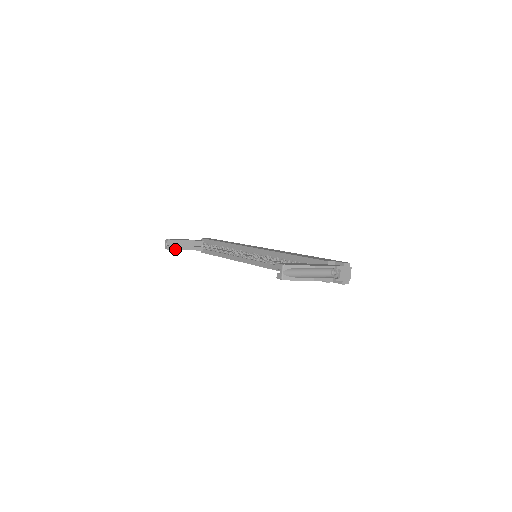
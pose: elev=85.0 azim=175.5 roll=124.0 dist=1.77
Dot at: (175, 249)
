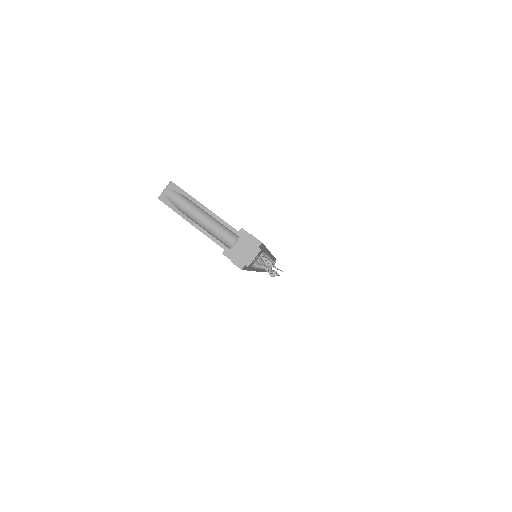
Dot at: occluded
